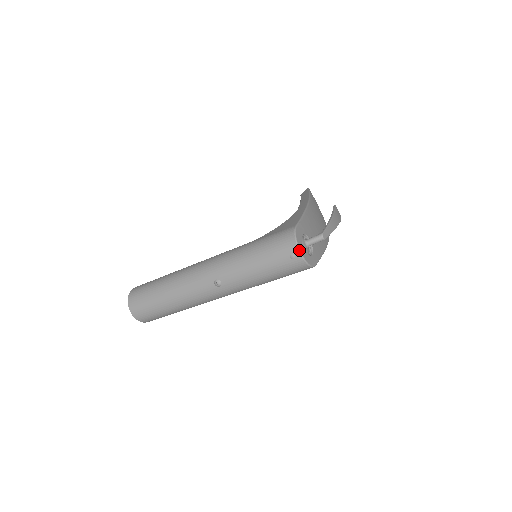
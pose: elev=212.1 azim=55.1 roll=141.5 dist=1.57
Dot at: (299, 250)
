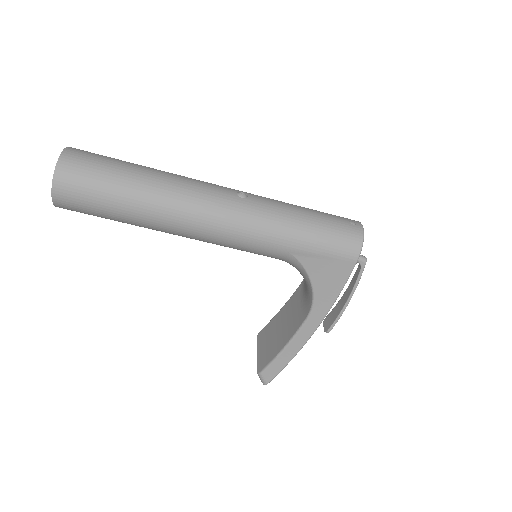
Dot at: (361, 224)
